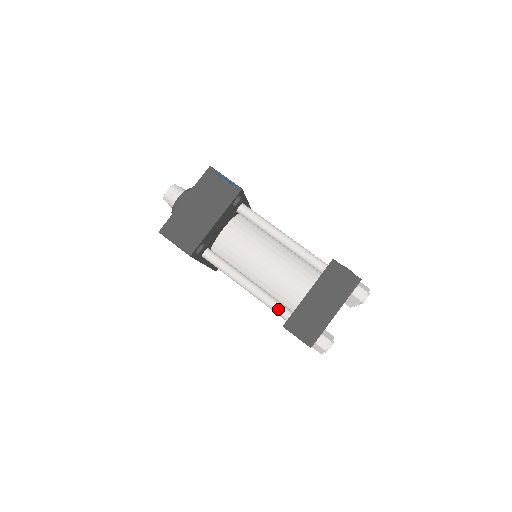
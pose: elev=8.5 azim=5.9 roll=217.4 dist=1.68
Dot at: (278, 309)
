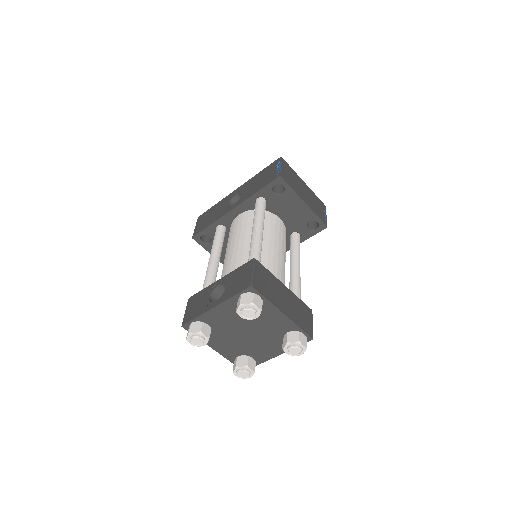
Dot at: (258, 258)
